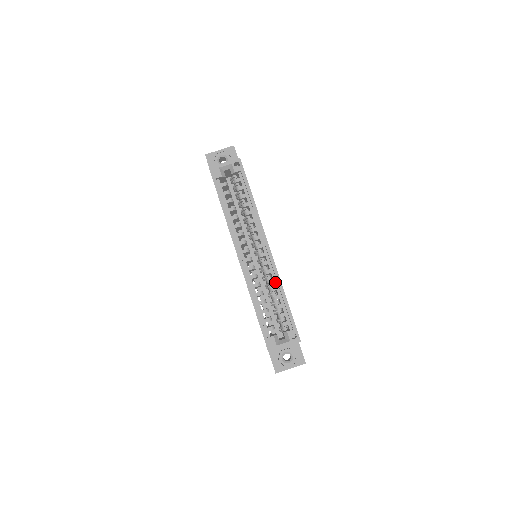
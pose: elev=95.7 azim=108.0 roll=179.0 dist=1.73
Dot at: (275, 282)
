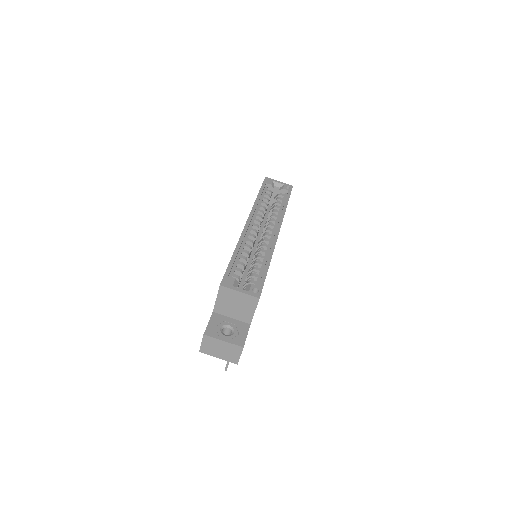
Dot at: (266, 254)
